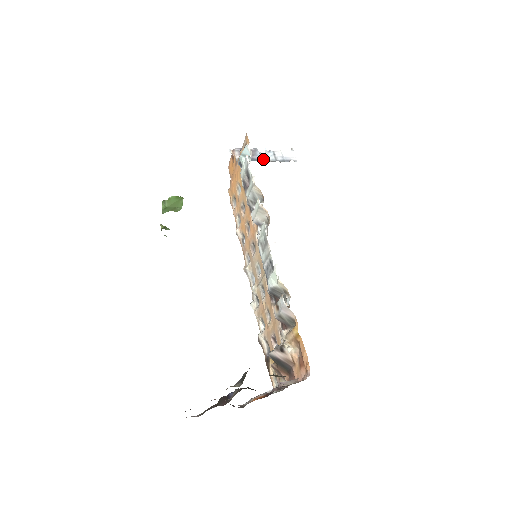
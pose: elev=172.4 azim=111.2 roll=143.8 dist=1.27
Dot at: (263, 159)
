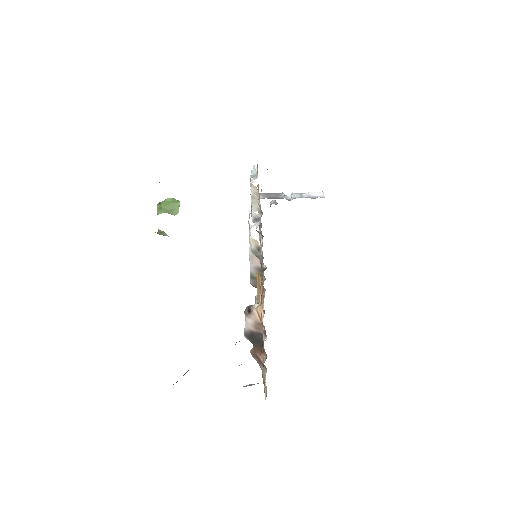
Dot at: (288, 199)
